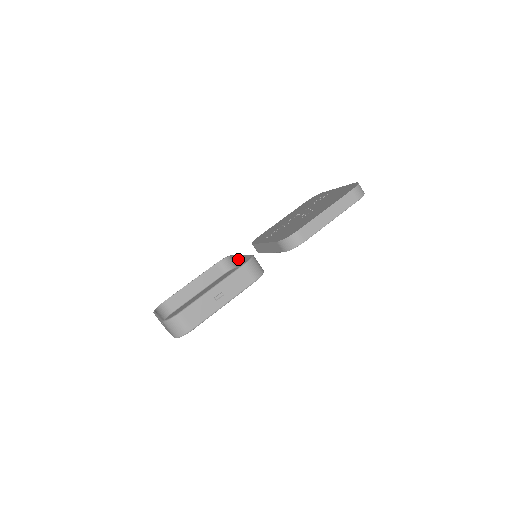
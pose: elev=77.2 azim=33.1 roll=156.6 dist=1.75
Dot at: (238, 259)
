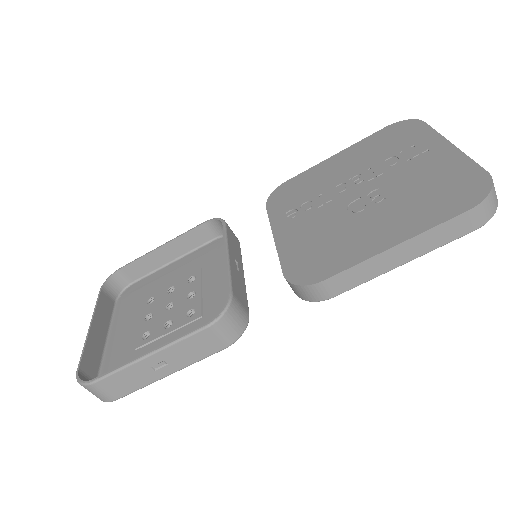
Dot at: occluded
